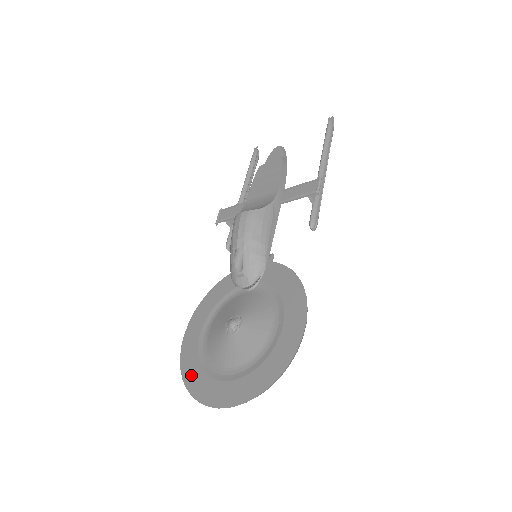
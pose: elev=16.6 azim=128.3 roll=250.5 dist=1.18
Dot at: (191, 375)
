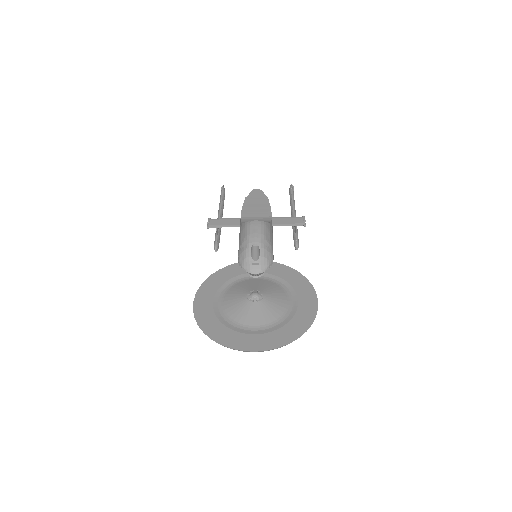
Dot at: (214, 330)
